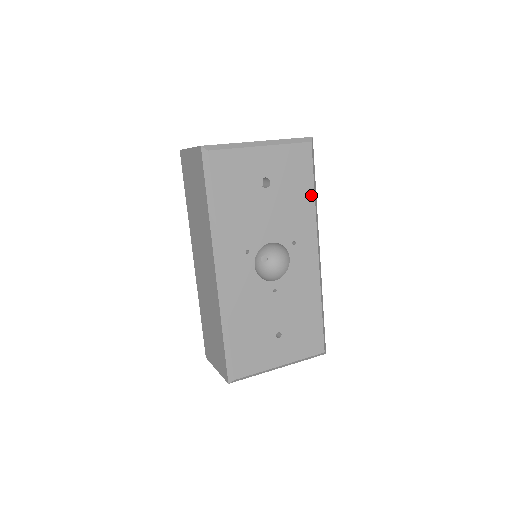
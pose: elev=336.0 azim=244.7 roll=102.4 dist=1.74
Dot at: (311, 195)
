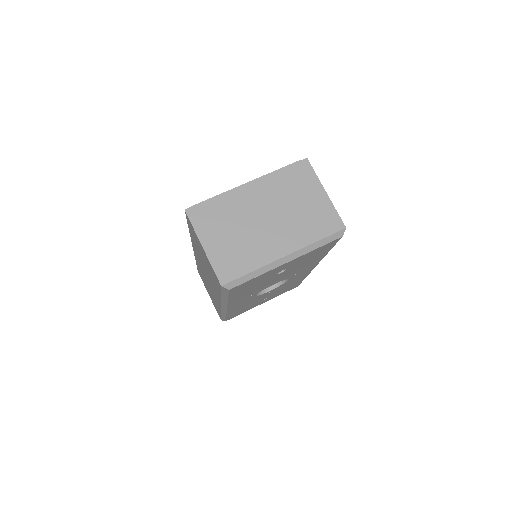
Dot at: (324, 254)
